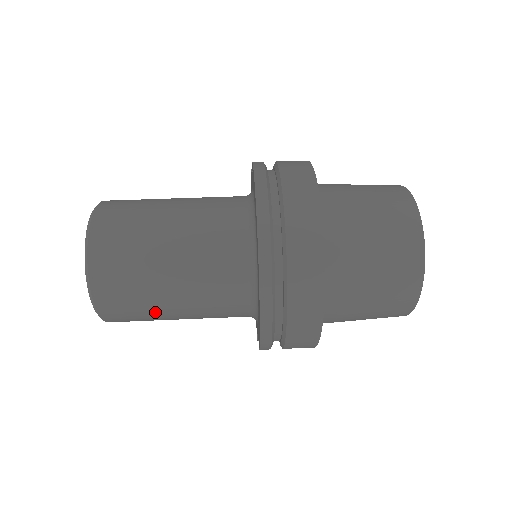
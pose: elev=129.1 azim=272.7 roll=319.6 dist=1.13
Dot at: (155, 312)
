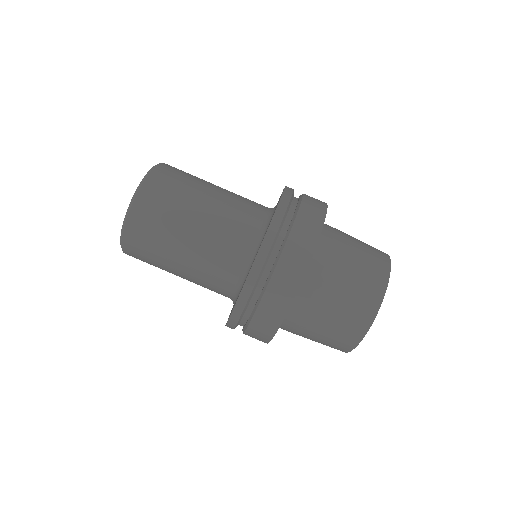
Dot at: (163, 262)
